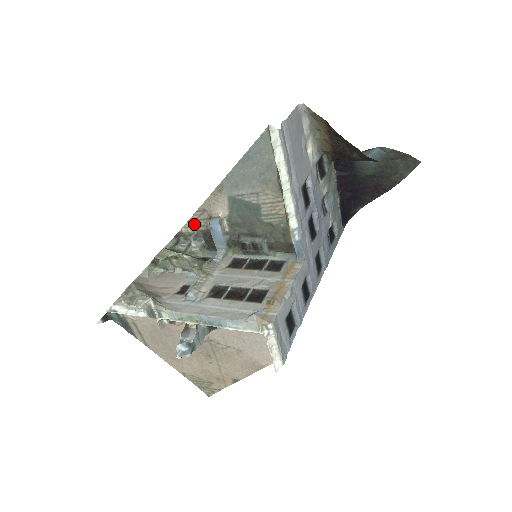
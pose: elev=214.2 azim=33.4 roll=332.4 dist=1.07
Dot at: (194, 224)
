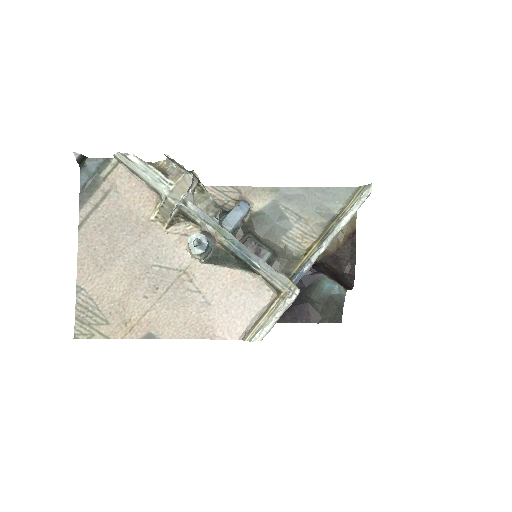
Dot at: (214, 193)
